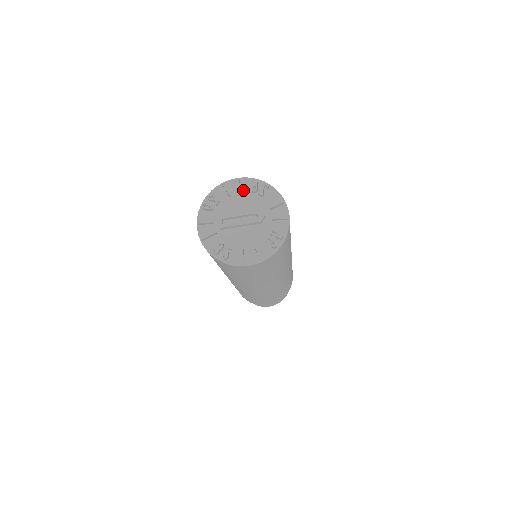
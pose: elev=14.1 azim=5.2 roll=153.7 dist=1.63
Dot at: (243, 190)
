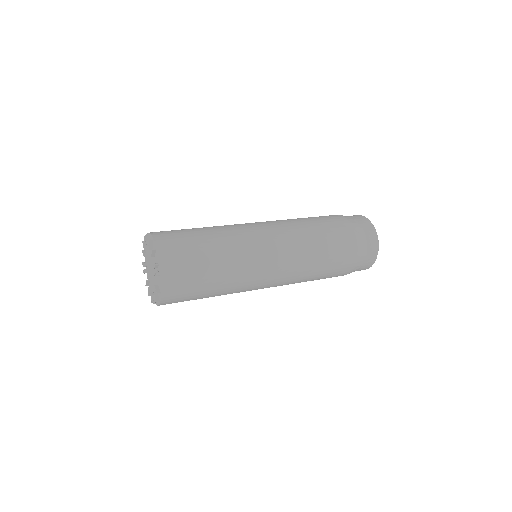
Dot at: (155, 257)
